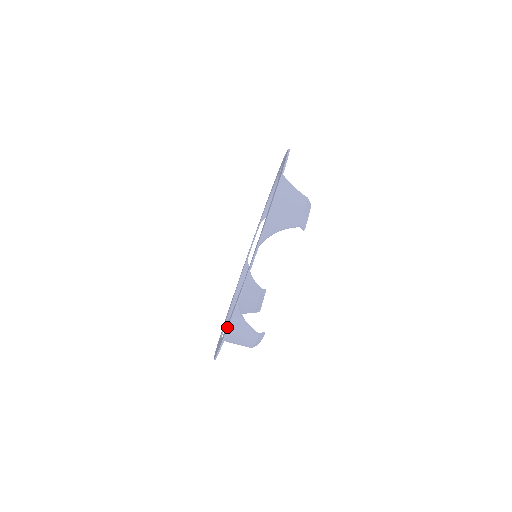
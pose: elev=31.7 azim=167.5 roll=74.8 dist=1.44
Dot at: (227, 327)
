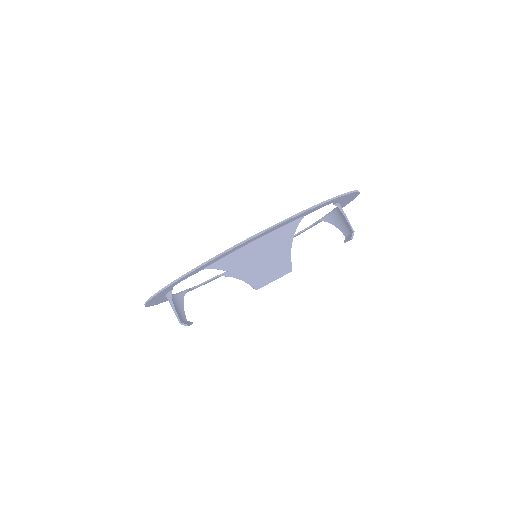
Dot at: (145, 302)
